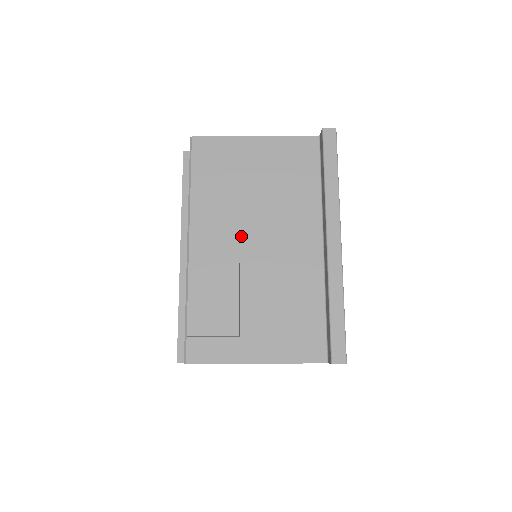
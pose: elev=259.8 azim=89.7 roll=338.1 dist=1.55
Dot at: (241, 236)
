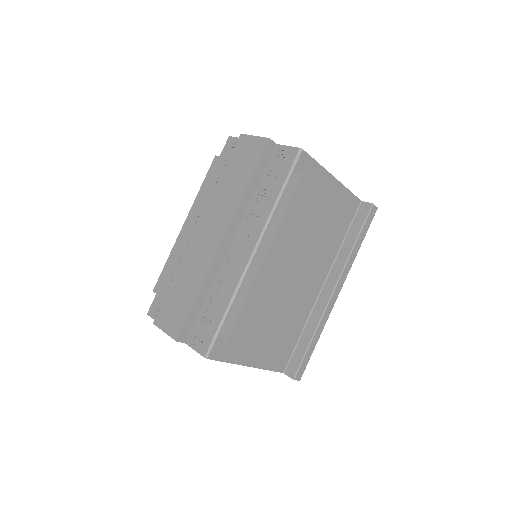
Dot at: occluded
